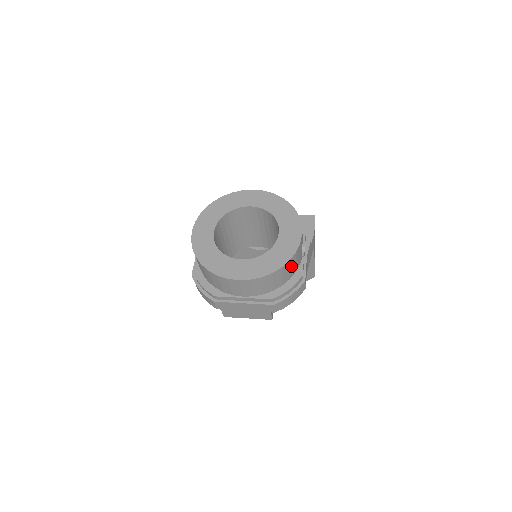
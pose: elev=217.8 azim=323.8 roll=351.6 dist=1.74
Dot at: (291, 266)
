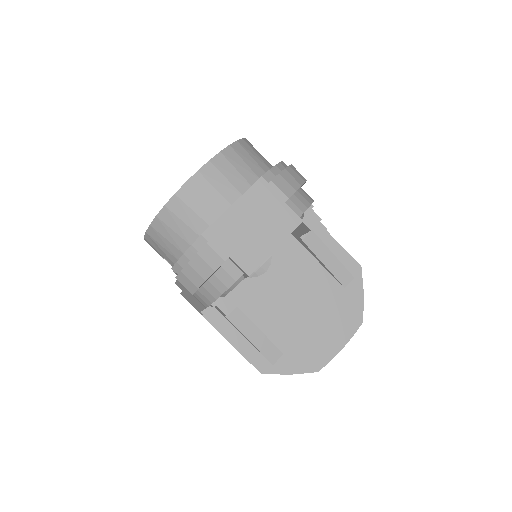
Dot at: (255, 152)
